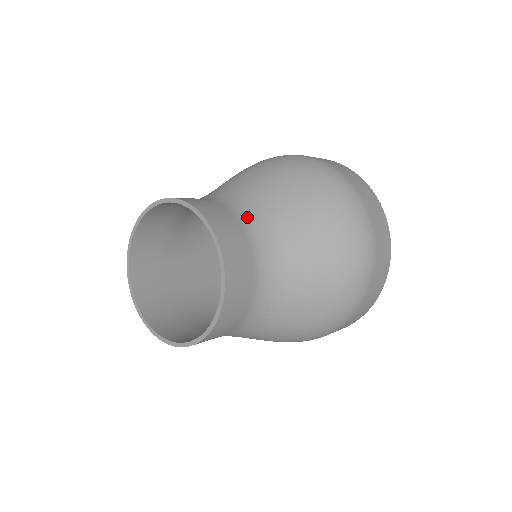
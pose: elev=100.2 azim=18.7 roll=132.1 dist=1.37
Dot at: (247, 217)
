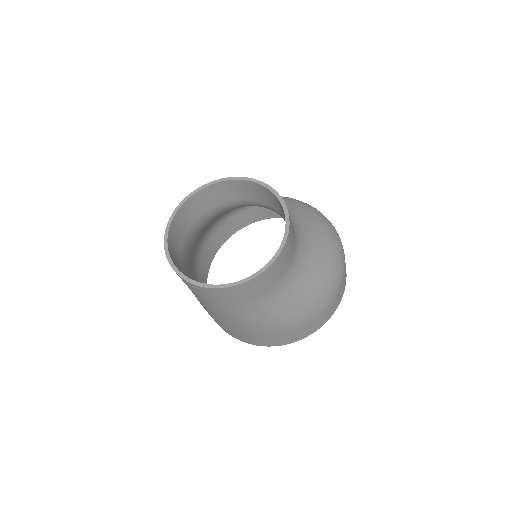
Dot at: occluded
